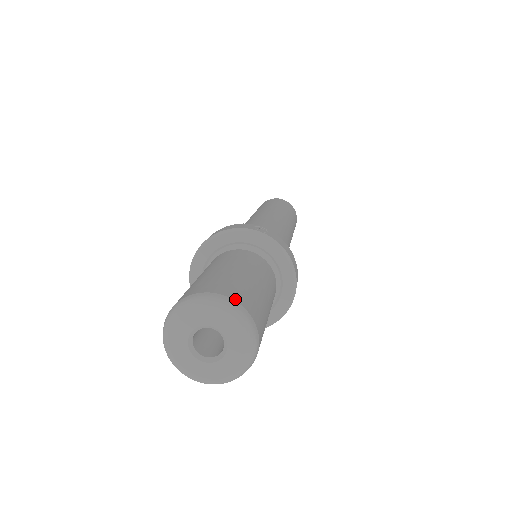
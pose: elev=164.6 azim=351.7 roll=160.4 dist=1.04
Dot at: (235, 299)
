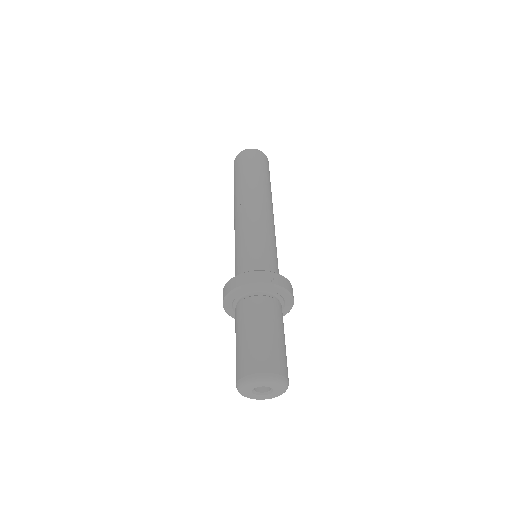
Dot at: (277, 372)
